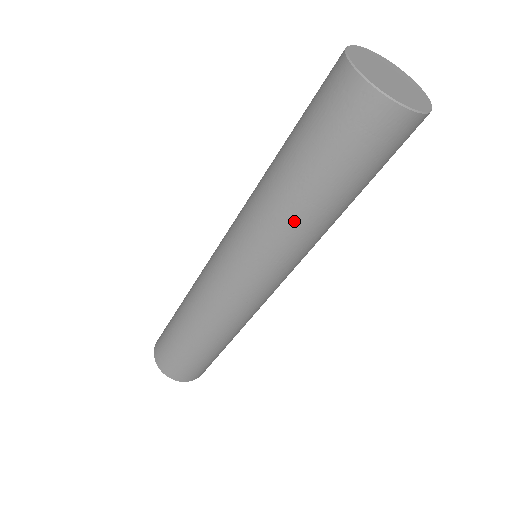
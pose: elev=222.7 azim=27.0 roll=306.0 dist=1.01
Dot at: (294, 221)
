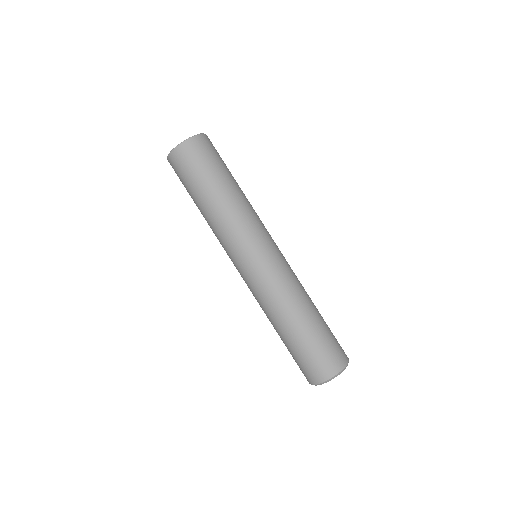
Dot at: (239, 201)
